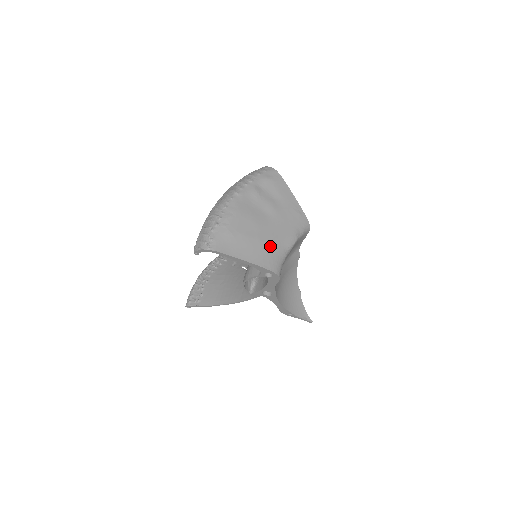
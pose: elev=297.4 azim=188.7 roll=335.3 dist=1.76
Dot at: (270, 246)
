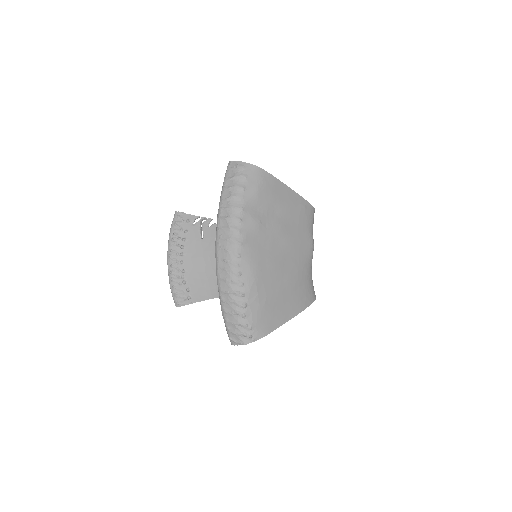
Dot at: (300, 279)
